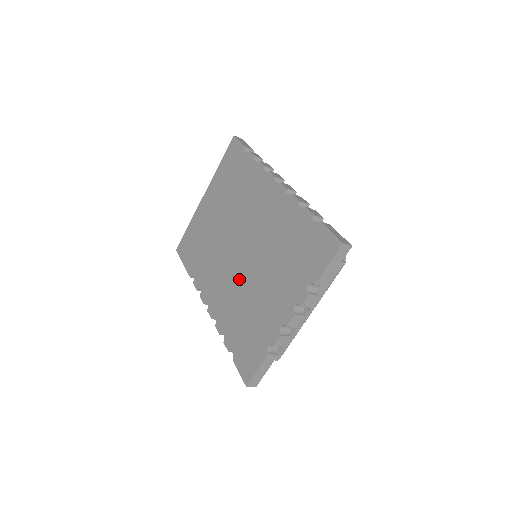
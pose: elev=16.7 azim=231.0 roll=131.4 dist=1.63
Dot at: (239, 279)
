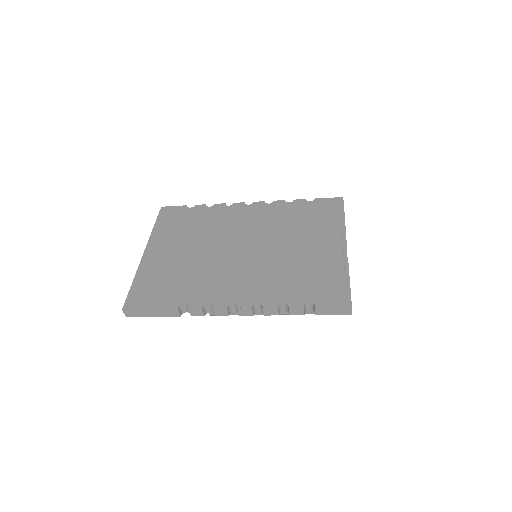
Dot at: (264, 262)
